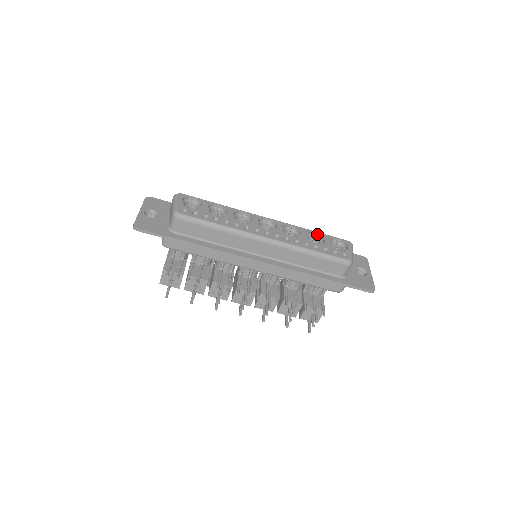
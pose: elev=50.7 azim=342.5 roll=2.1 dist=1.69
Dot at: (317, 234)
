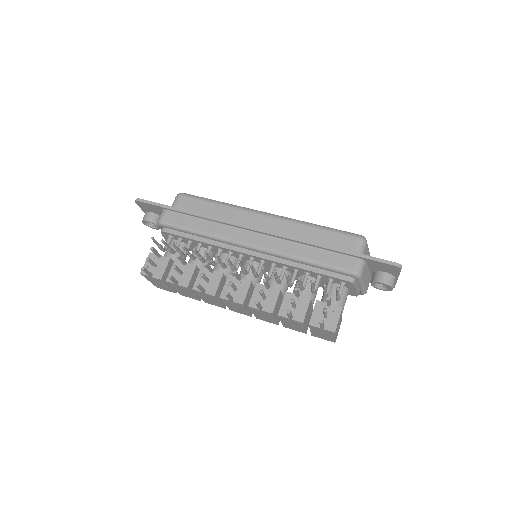
Dot at: occluded
